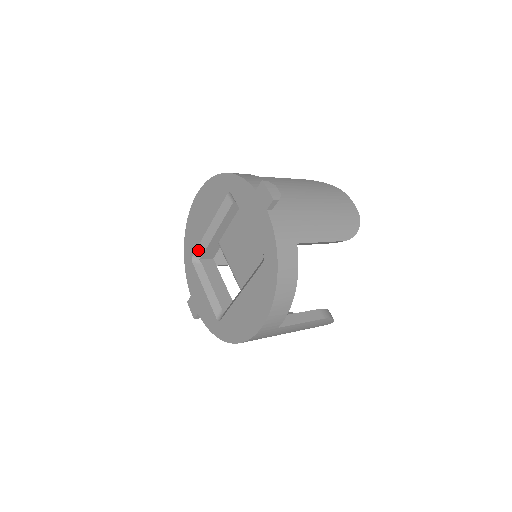
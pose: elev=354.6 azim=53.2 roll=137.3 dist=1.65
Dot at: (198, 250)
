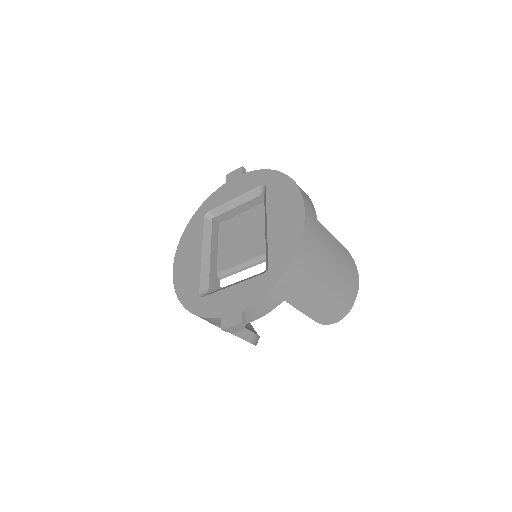
Dot at: (202, 283)
